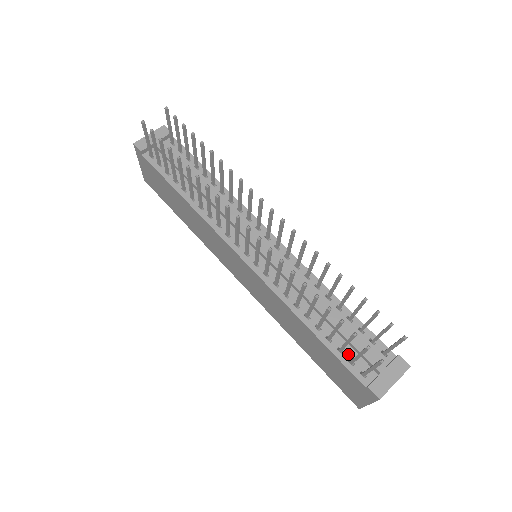
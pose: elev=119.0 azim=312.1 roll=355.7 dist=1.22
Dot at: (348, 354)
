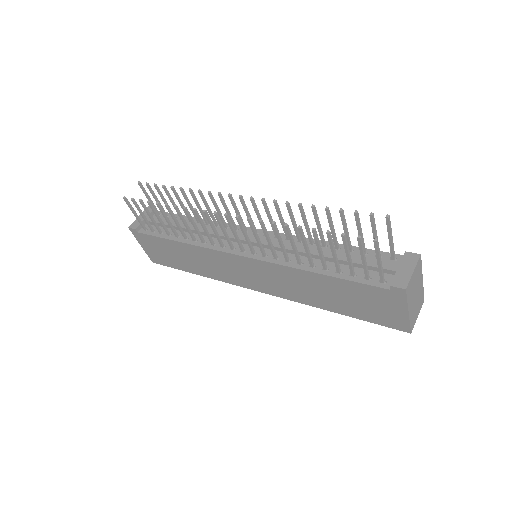
Dot at: (361, 274)
